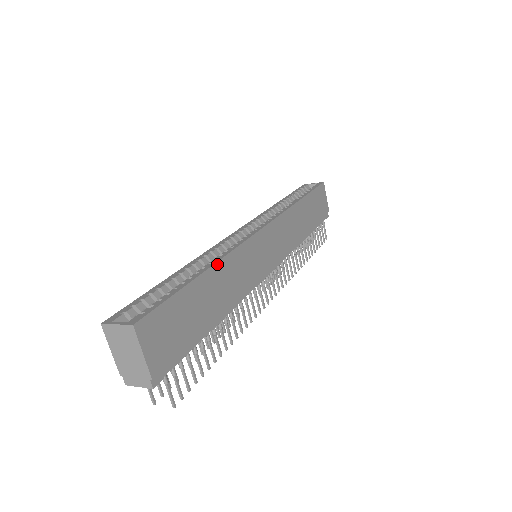
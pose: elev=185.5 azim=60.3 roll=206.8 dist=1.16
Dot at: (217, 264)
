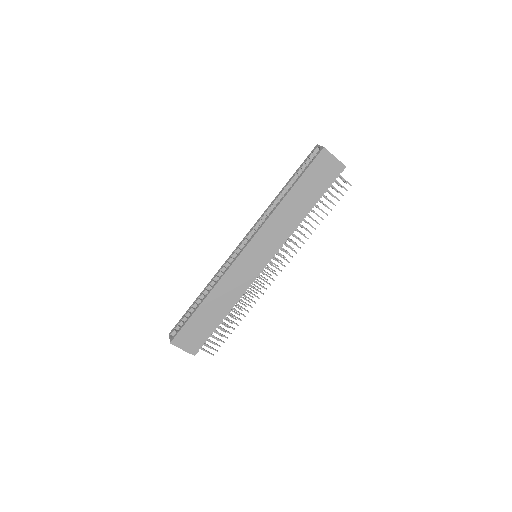
Dot at: (210, 294)
